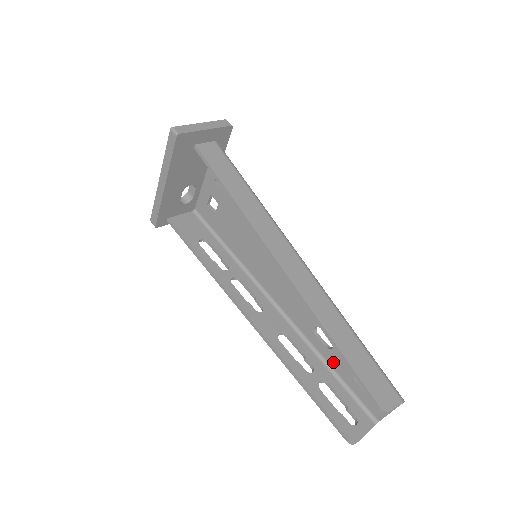
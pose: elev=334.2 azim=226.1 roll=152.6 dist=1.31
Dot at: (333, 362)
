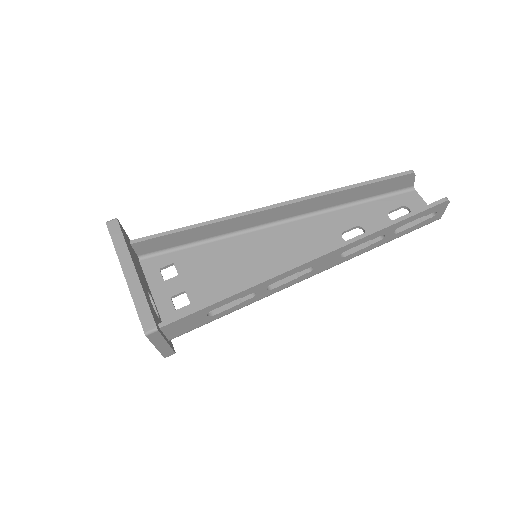
Dot at: occluded
